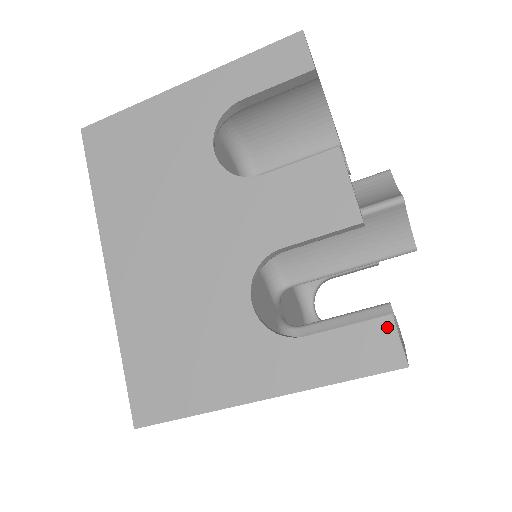
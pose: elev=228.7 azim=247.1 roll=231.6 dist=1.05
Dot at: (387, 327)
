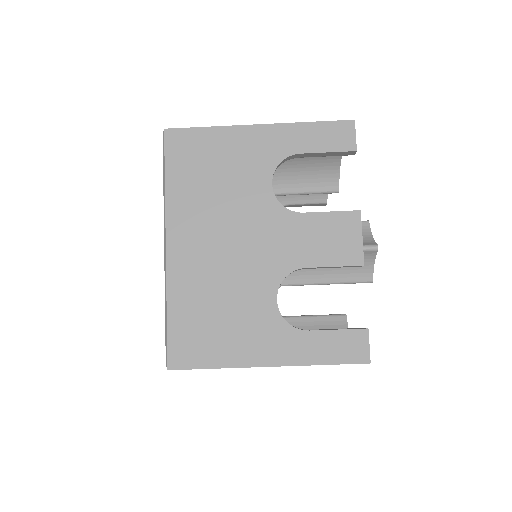
Dot at: (363, 336)
